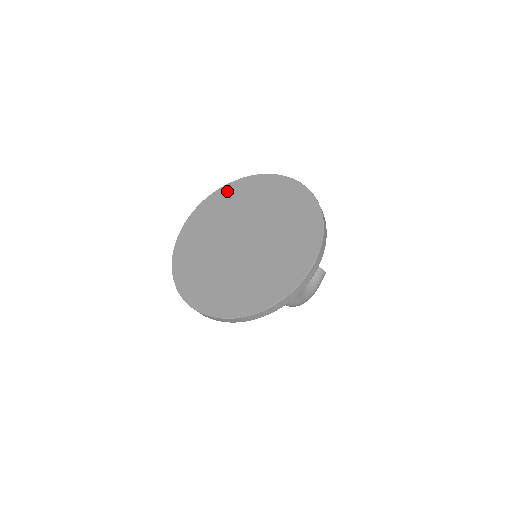
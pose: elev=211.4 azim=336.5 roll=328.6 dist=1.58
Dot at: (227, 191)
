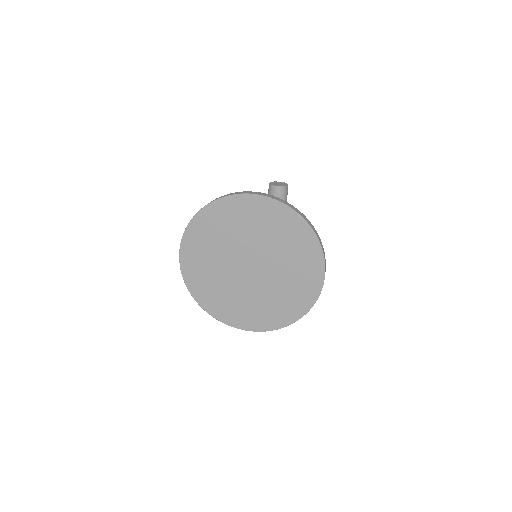
Dot at: (204, 219)
